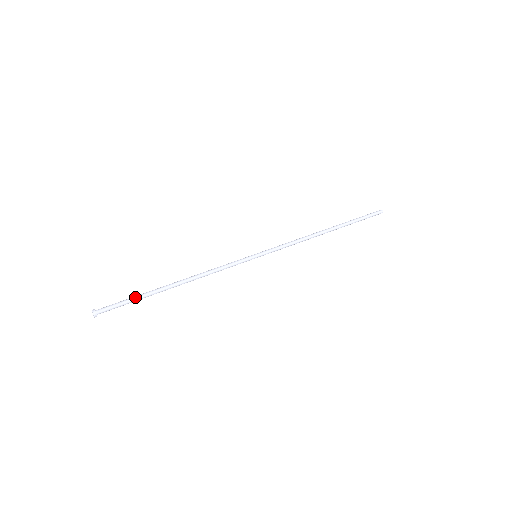
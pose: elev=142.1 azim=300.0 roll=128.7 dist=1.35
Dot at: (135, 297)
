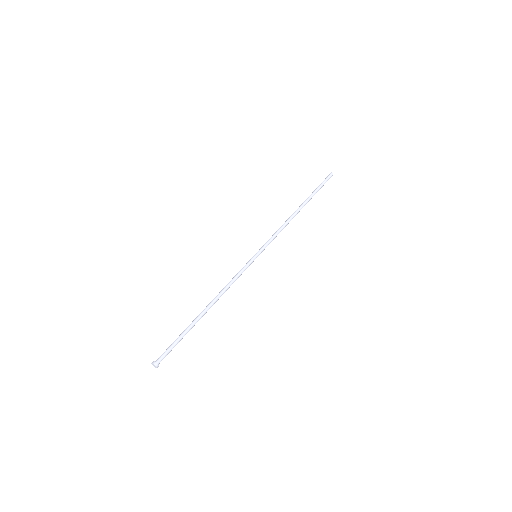
Dot at: (180, 335)
